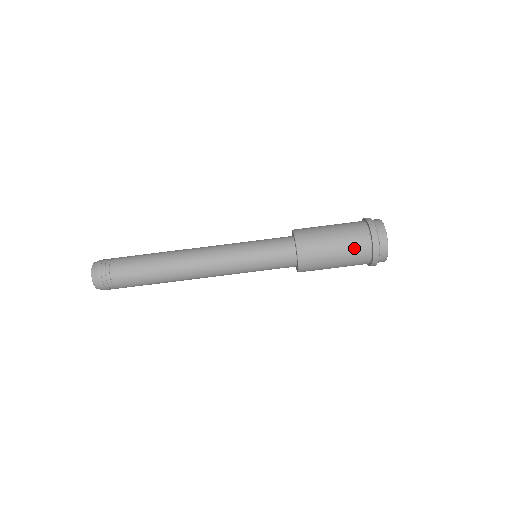
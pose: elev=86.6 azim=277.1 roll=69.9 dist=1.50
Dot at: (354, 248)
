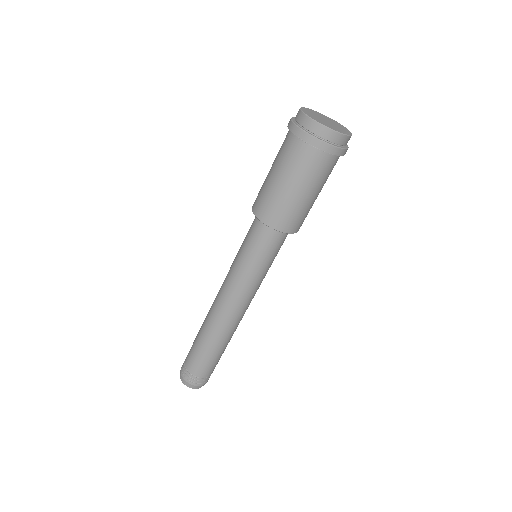
Dot at: (318, 174)
